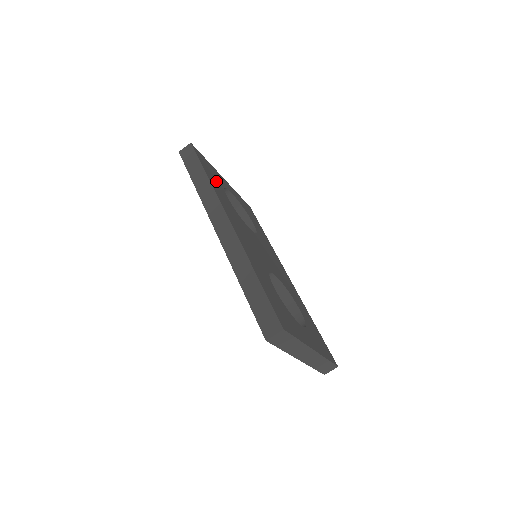
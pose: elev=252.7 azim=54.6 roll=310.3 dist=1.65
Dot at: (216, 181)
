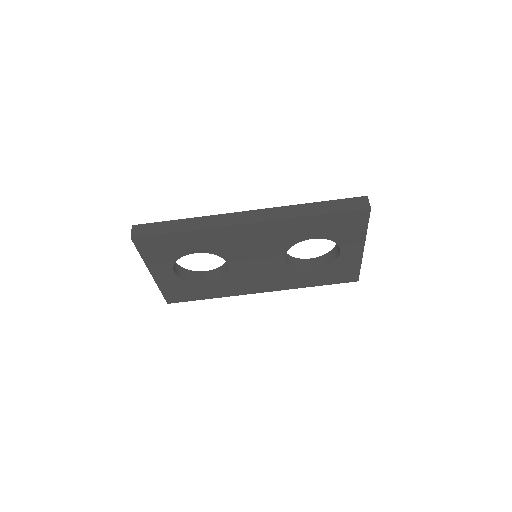
Dot at: occluded
